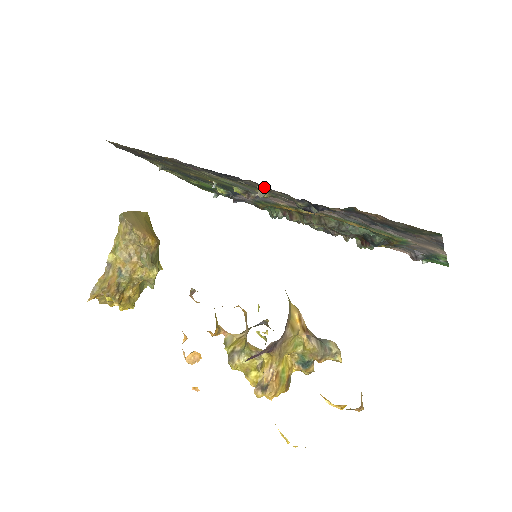
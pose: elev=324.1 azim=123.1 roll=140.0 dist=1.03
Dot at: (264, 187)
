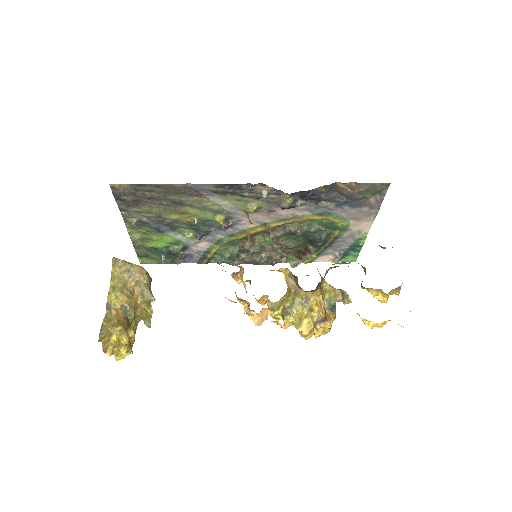
Dot at: (268, 189)
